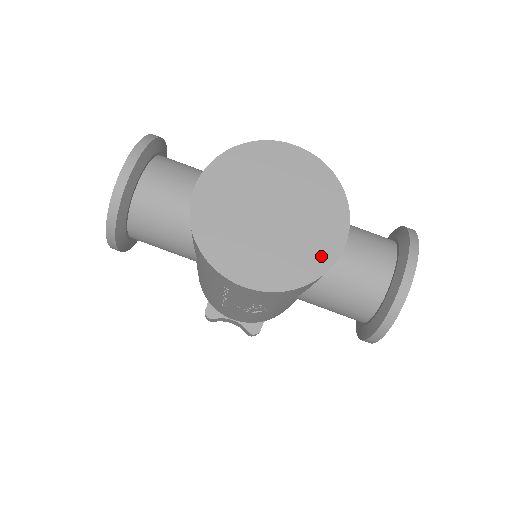
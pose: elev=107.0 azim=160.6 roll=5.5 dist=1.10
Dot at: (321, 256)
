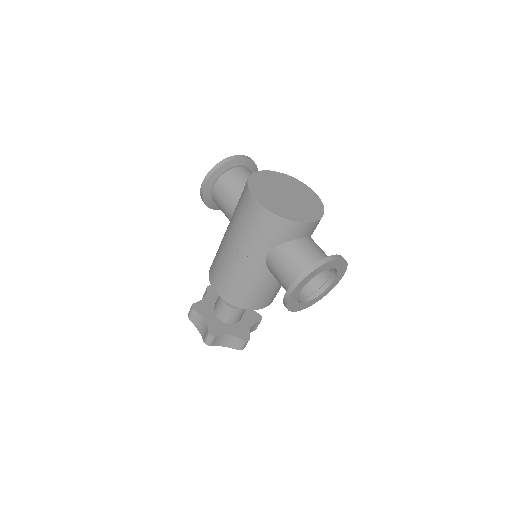
Dot at: (296, 217)
